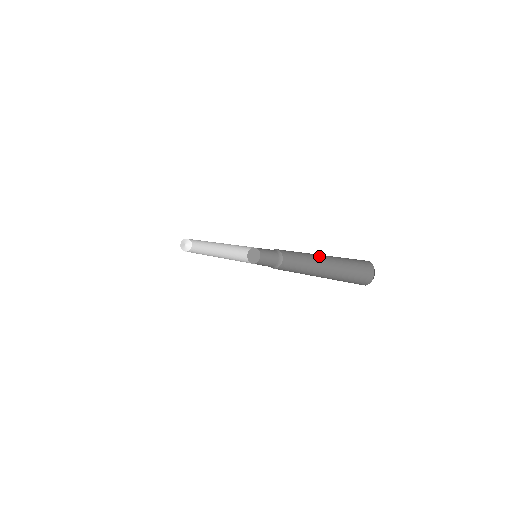
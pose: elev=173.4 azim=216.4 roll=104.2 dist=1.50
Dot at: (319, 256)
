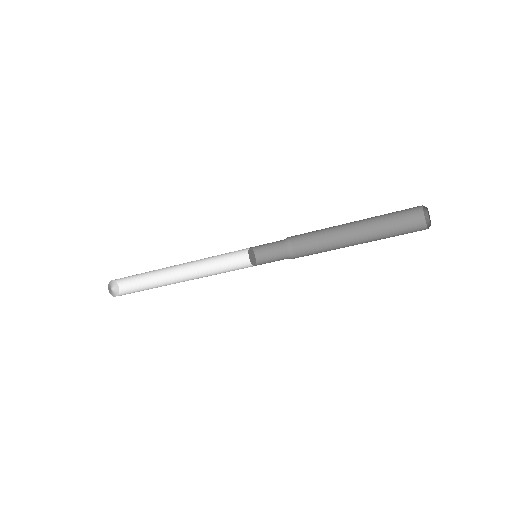
Dot at: (354, 241)
